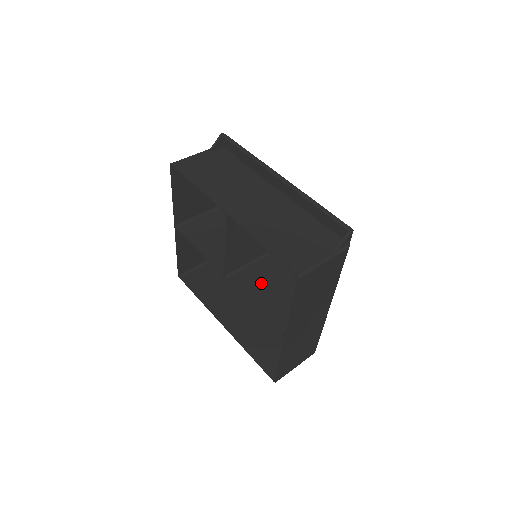
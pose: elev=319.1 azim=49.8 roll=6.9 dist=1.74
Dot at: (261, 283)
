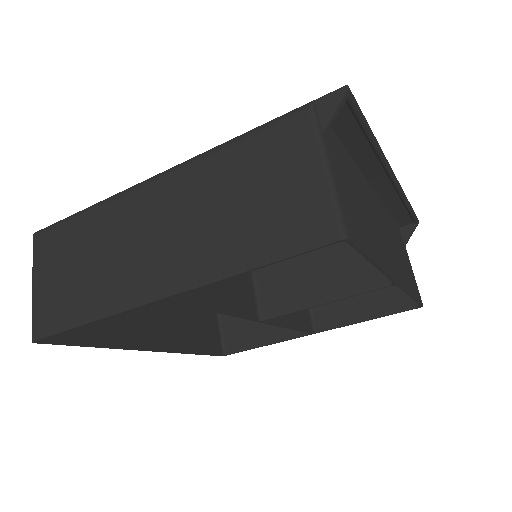
Dot at: occluded
